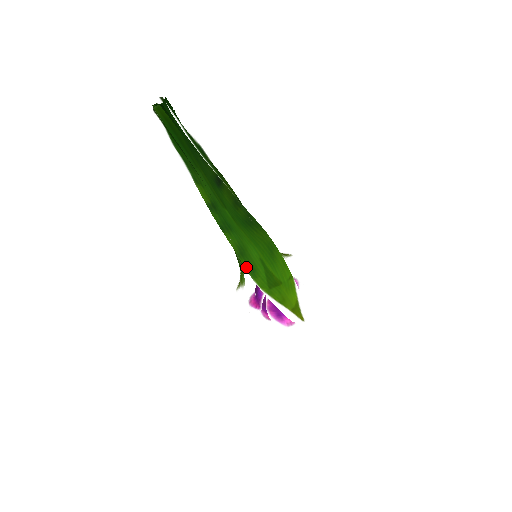
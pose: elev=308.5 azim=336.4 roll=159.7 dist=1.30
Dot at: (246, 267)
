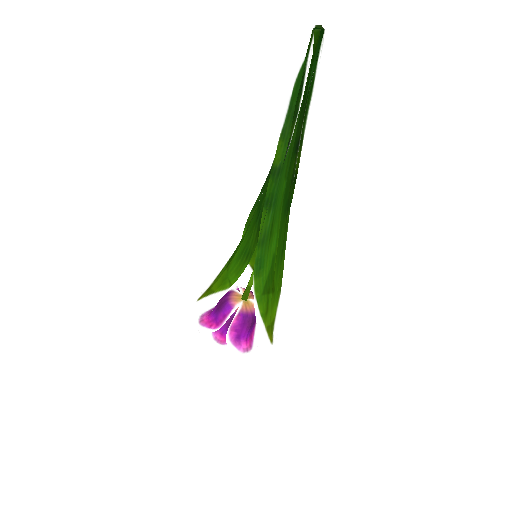
Dot at: (256, 260)
